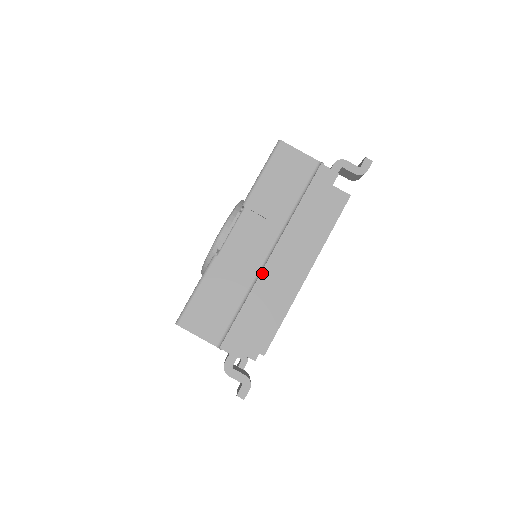
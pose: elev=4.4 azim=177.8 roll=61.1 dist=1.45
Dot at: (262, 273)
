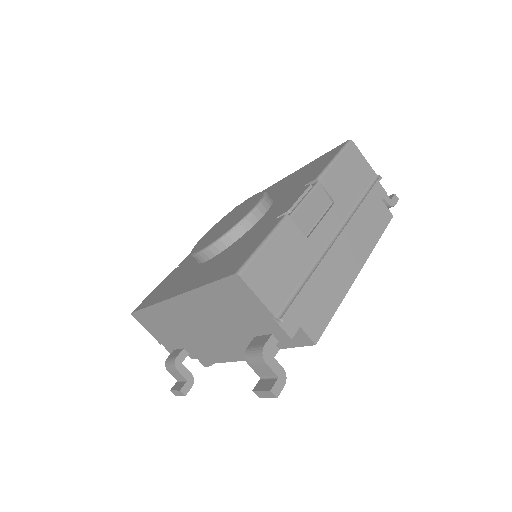
Dot at: (329, 252)
